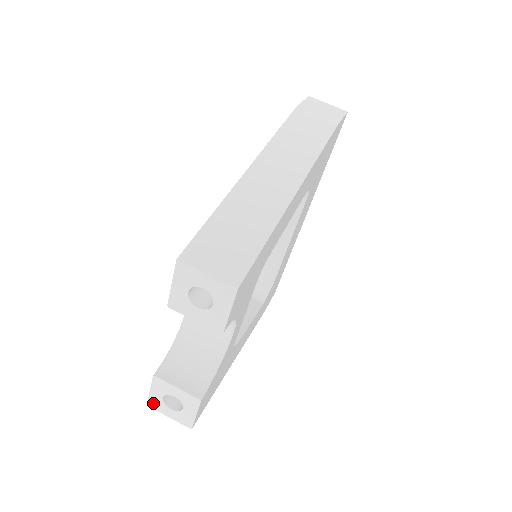
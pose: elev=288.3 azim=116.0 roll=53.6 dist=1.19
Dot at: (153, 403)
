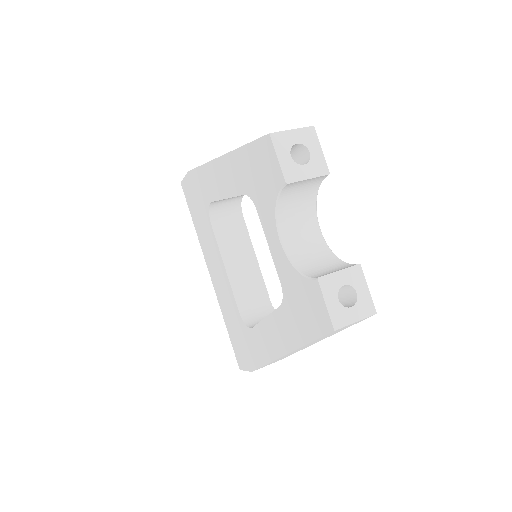
Dot at: (336, 319)
